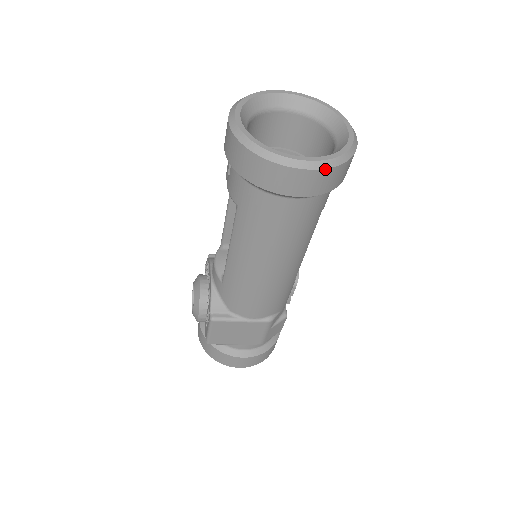
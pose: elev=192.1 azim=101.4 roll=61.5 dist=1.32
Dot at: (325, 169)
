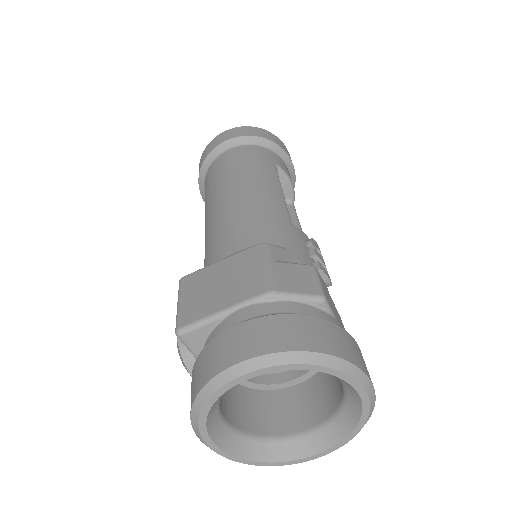
Dot at: (239, 127)
